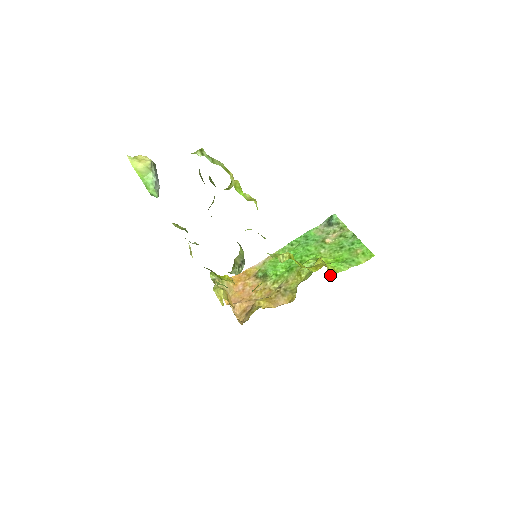
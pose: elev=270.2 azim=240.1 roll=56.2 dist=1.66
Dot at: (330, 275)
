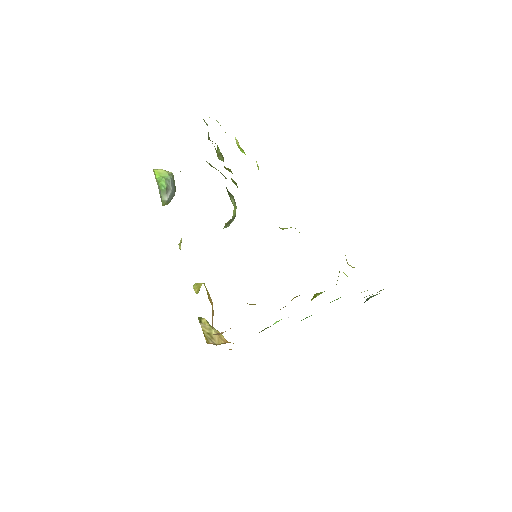
Dot at: occluded
